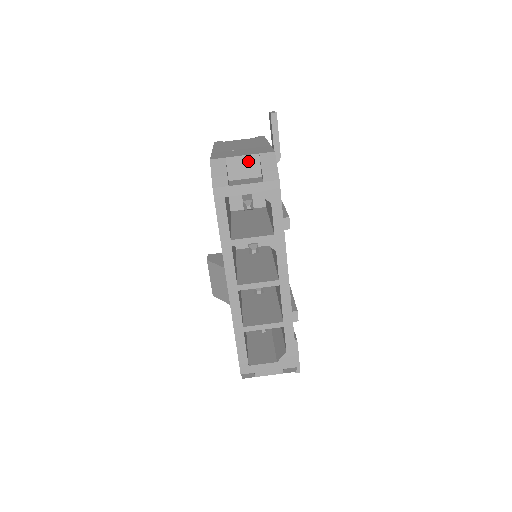
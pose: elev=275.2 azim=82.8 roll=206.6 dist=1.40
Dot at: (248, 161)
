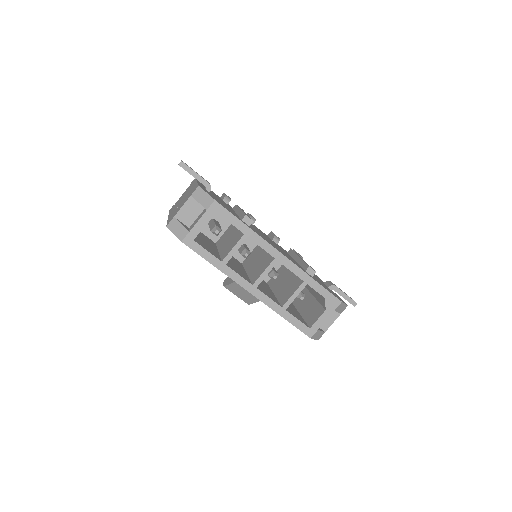
Dot at: (189, 206)
